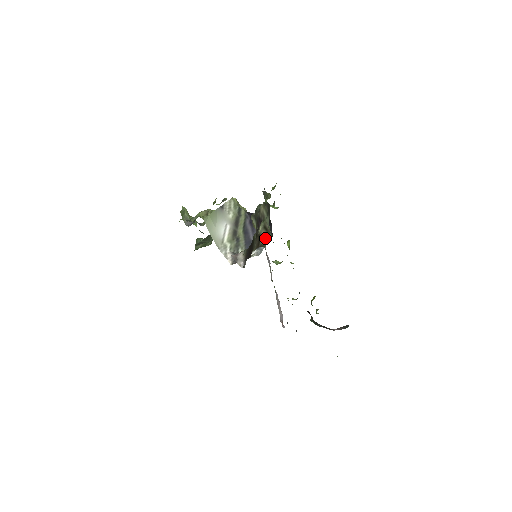
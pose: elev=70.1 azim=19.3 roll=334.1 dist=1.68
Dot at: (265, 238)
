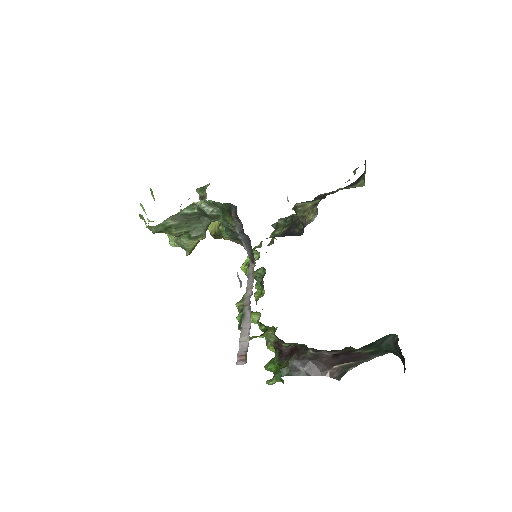
Dot at: occluded
